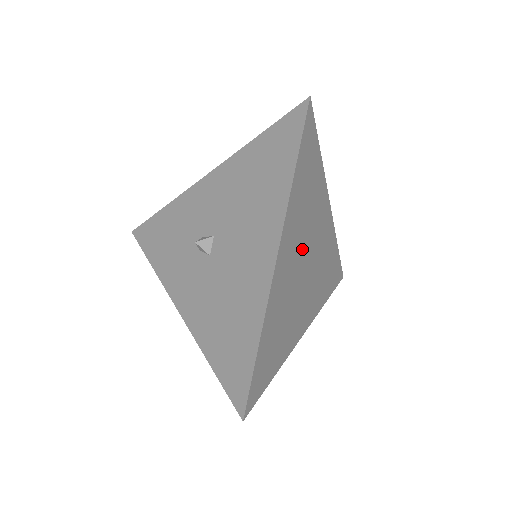
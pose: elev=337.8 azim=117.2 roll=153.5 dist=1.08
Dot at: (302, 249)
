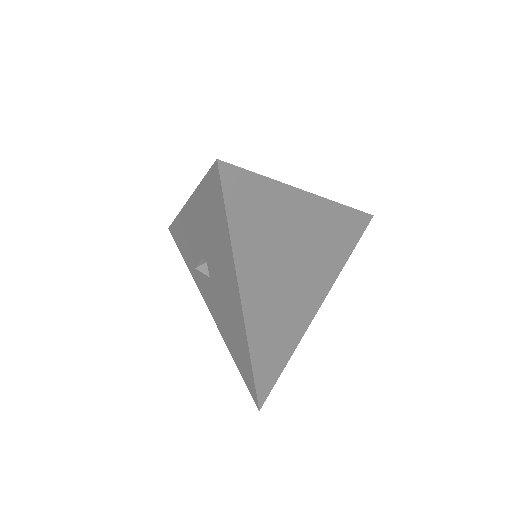
Dot at: (279, 265)
